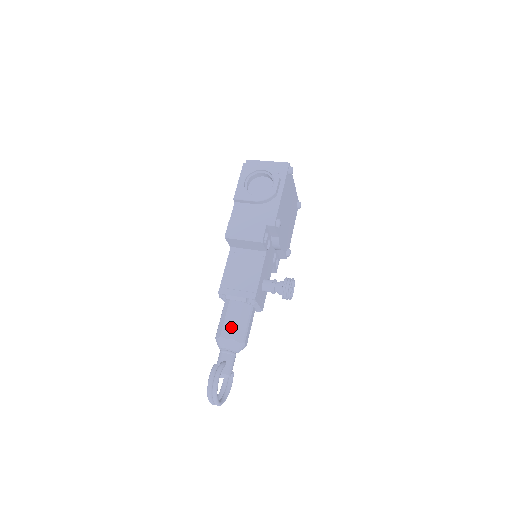
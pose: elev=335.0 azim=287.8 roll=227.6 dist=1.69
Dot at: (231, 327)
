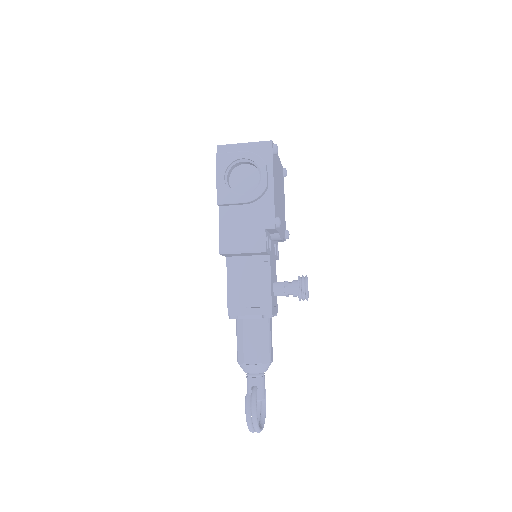
Dot at: (253, 350)
